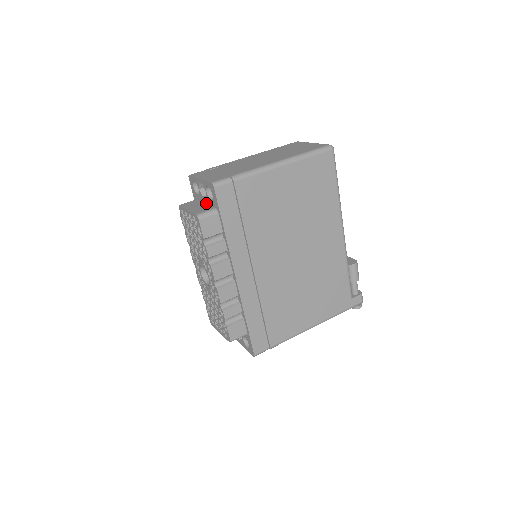
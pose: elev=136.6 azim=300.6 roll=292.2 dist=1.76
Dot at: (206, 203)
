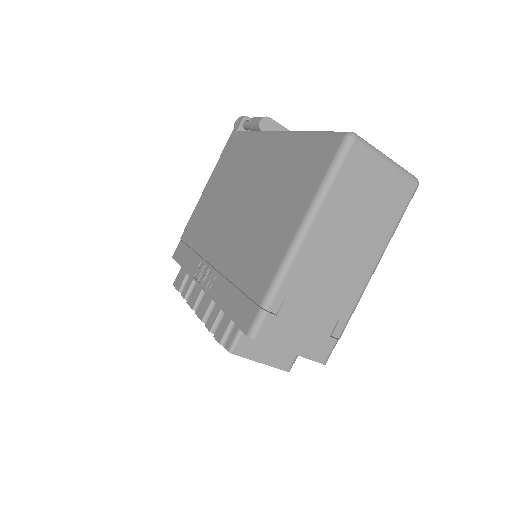
Dot at: occluded
